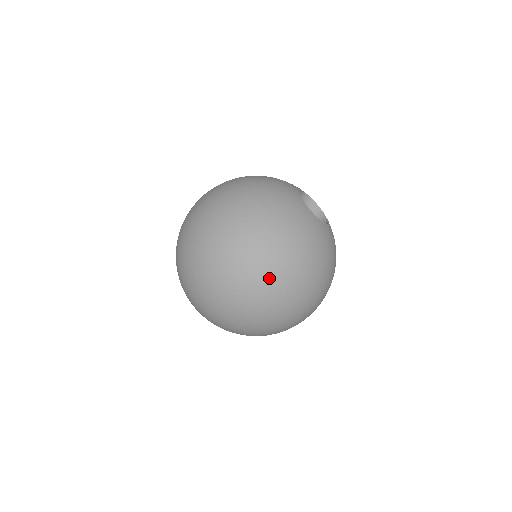
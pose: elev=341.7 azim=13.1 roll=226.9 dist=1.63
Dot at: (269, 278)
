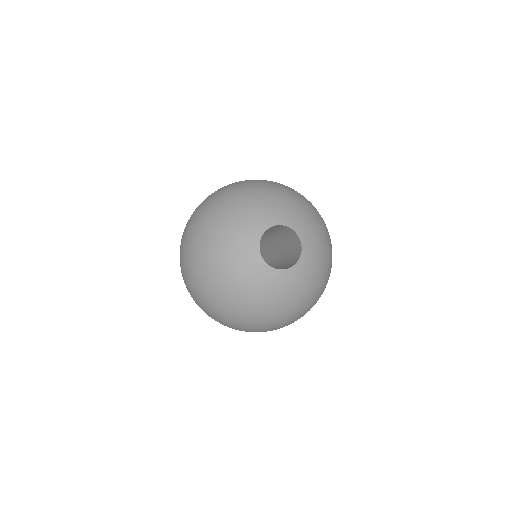
Dot at: (197, 288)
